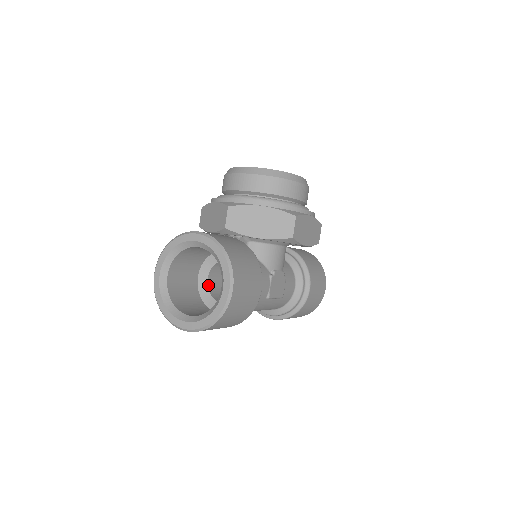
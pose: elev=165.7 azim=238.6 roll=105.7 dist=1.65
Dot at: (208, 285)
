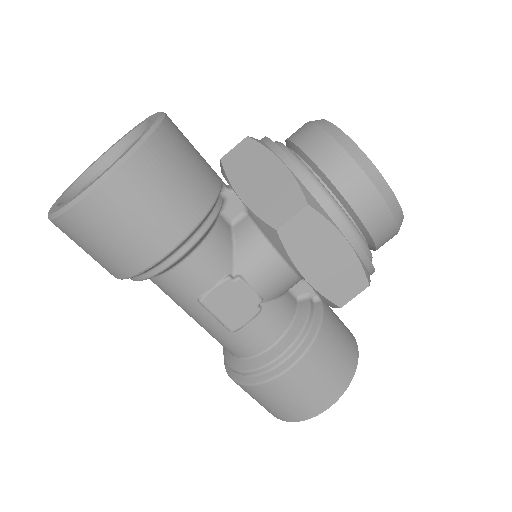
Dot at: occluded
